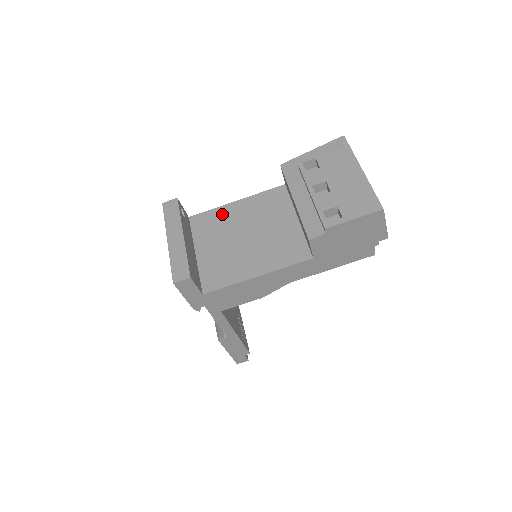
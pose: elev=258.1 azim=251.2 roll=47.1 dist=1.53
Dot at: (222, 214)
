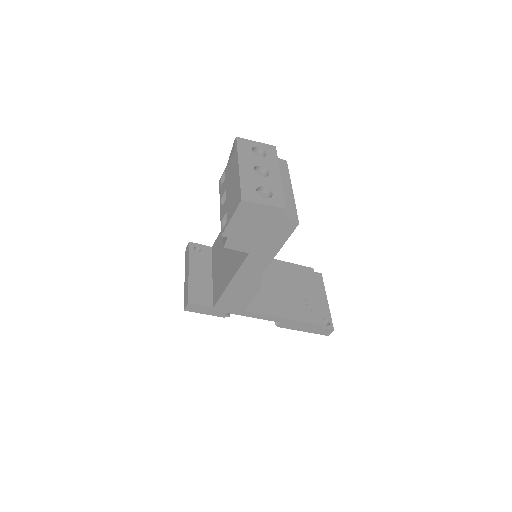
Dot at: (221, 236)
